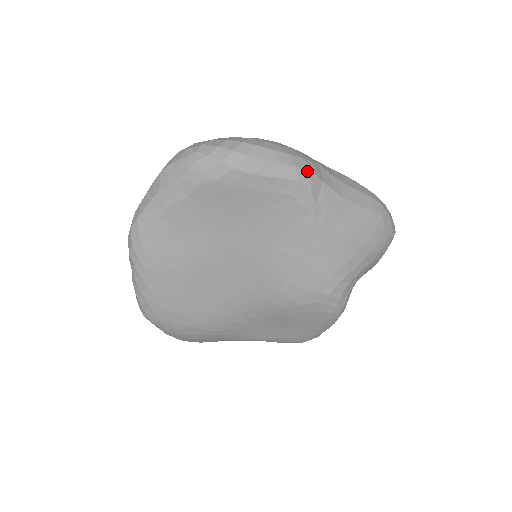
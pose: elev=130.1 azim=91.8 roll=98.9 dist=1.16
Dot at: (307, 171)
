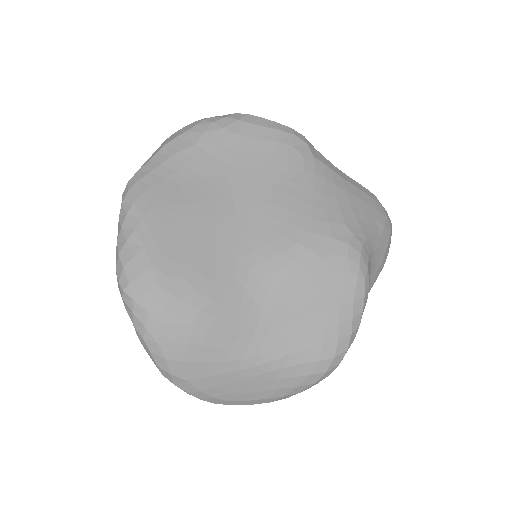
Dot at: (301, 134)
